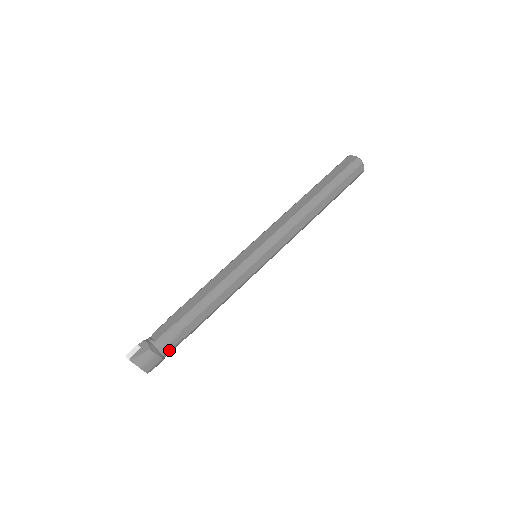
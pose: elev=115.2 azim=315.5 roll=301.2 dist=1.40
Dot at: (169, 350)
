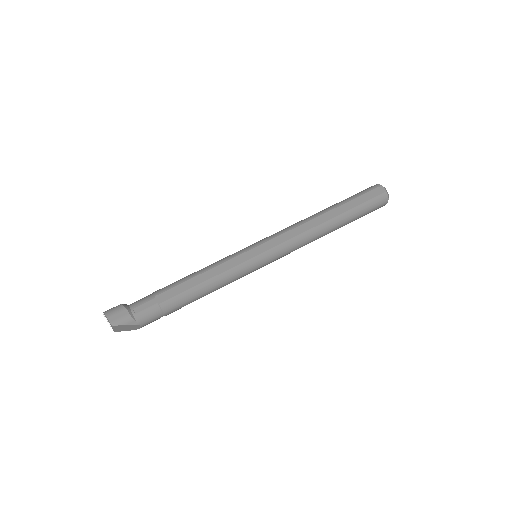
Dot at: (140, 311)
